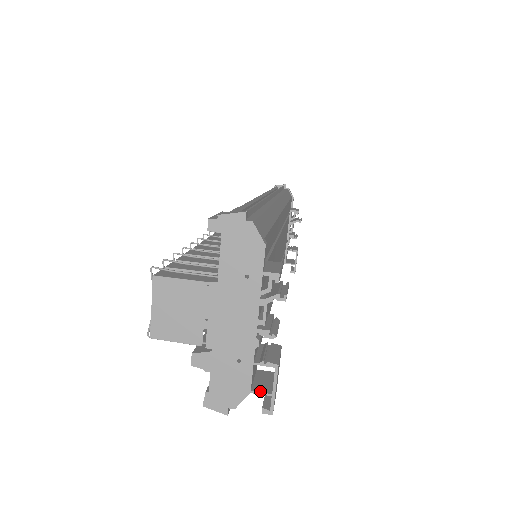
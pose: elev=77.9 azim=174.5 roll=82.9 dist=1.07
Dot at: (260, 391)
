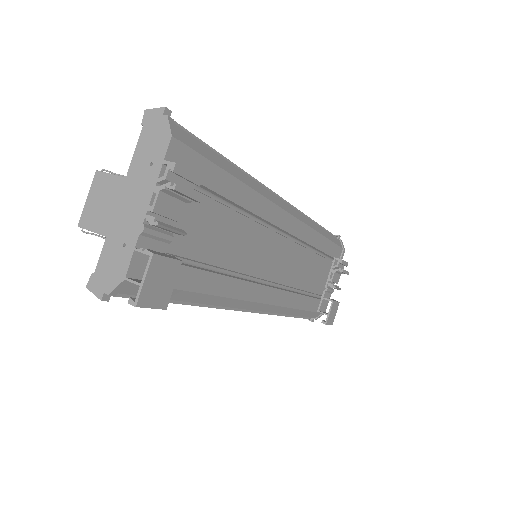
Dot at: (133, 280)
